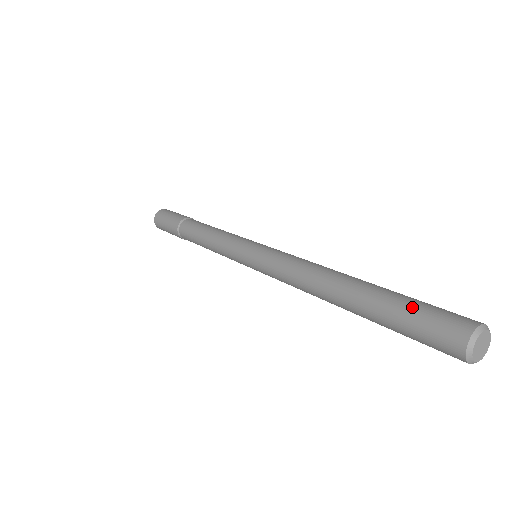
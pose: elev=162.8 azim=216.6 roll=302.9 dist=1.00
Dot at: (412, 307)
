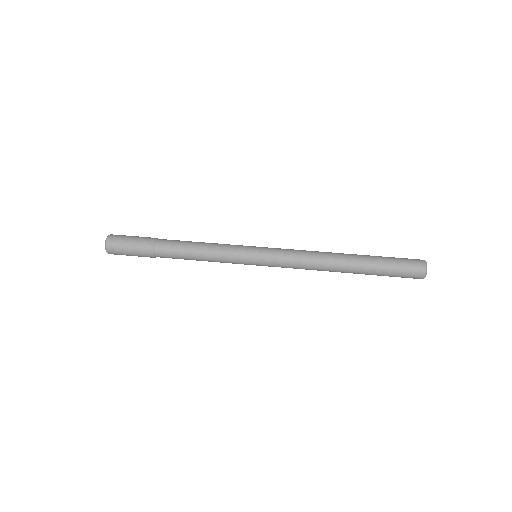
Dot at: (393, 265)
